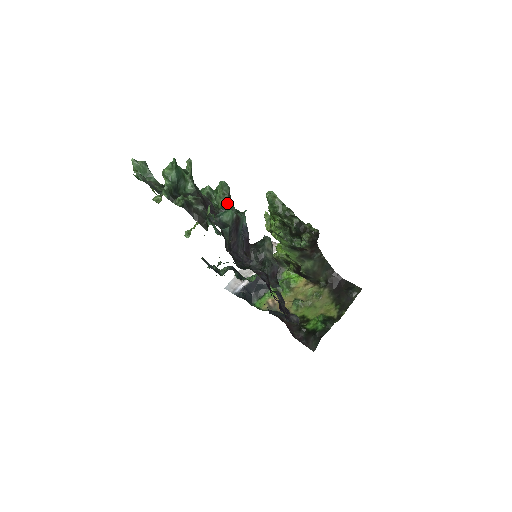
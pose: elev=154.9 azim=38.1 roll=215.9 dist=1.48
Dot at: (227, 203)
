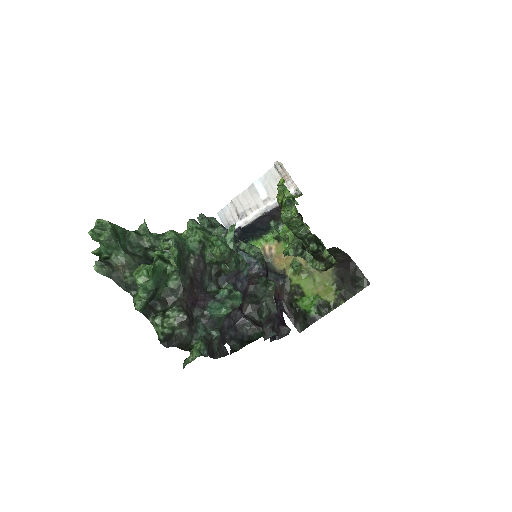
Dot at: (225, 261)
